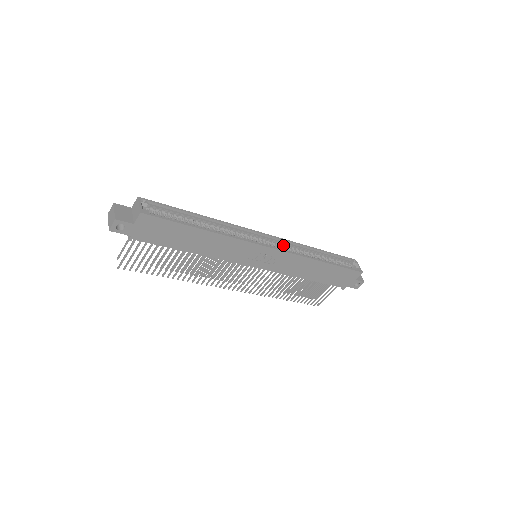
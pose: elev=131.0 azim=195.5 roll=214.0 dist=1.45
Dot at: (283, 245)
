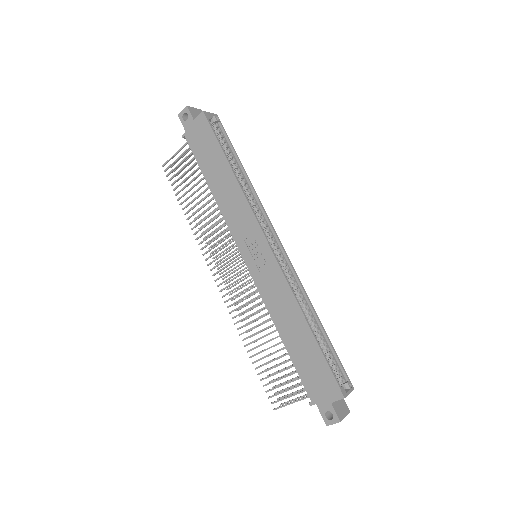
Dot at: (287, 269)
